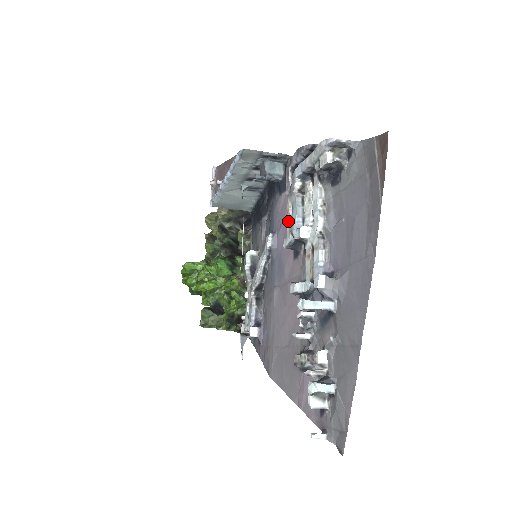
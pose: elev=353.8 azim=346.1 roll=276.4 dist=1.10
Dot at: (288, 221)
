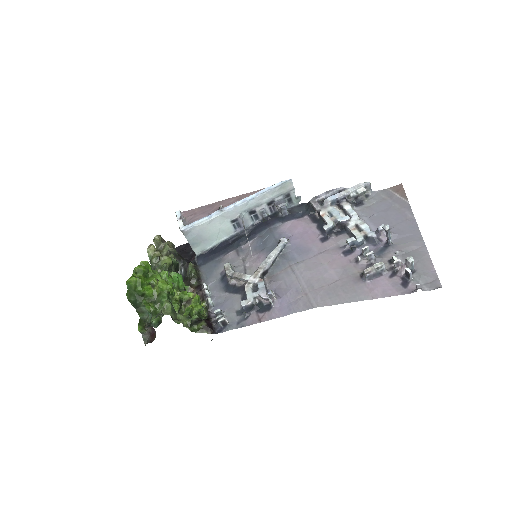
Dot at: (327, 217)
